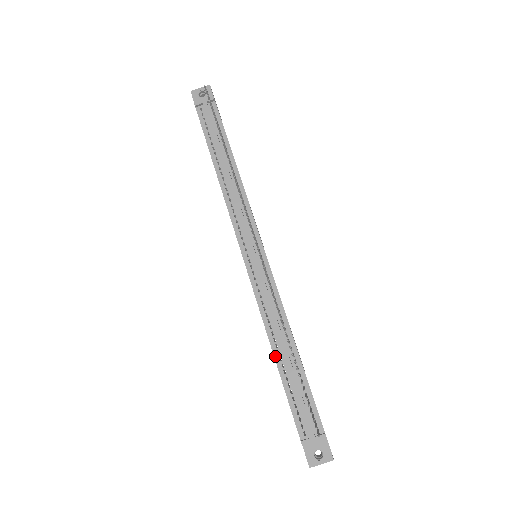
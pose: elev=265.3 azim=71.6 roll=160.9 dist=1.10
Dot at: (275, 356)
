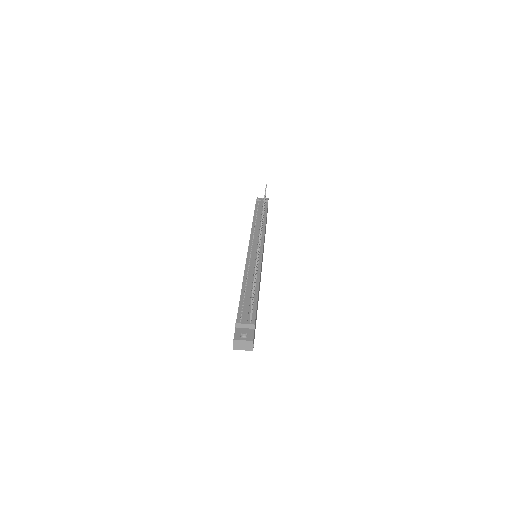
Dot at: (243, 286)
